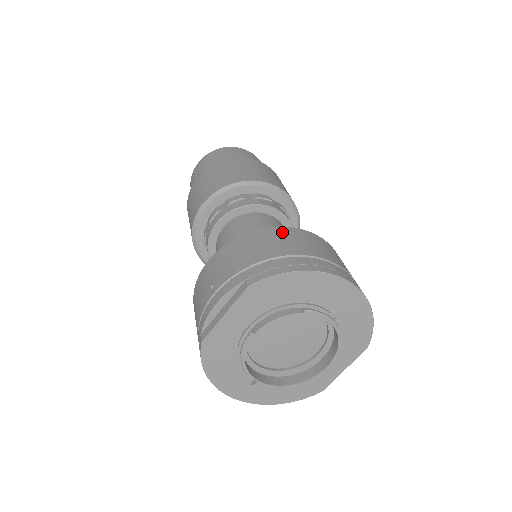
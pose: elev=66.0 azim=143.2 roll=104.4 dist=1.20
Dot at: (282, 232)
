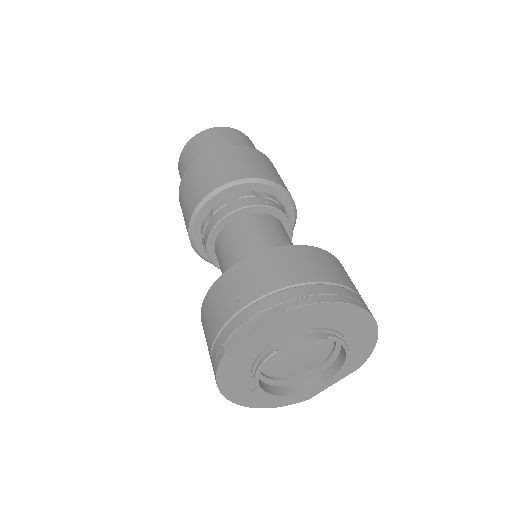
Dot at: (311, 252)
